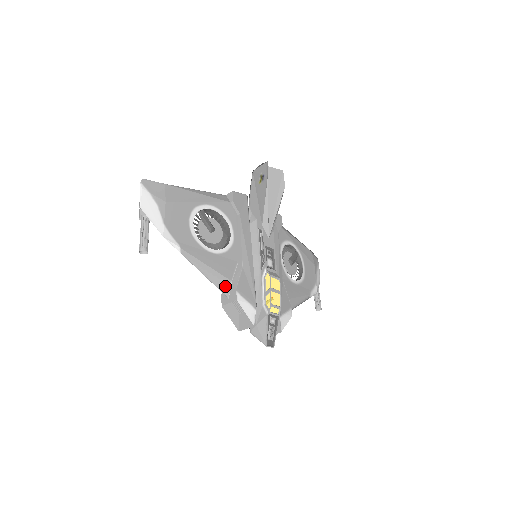
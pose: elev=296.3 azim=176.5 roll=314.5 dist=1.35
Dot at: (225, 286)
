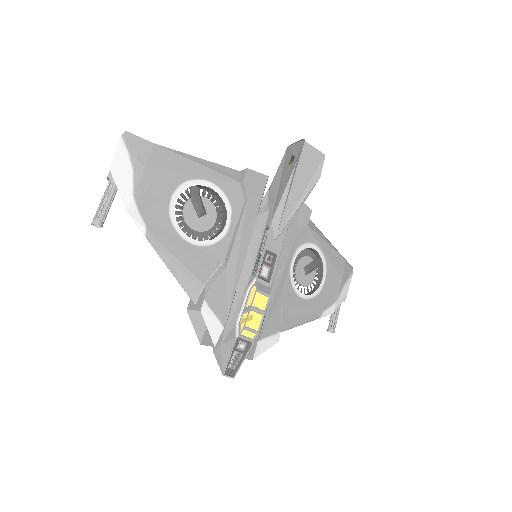
Dot at: (194, 288)
